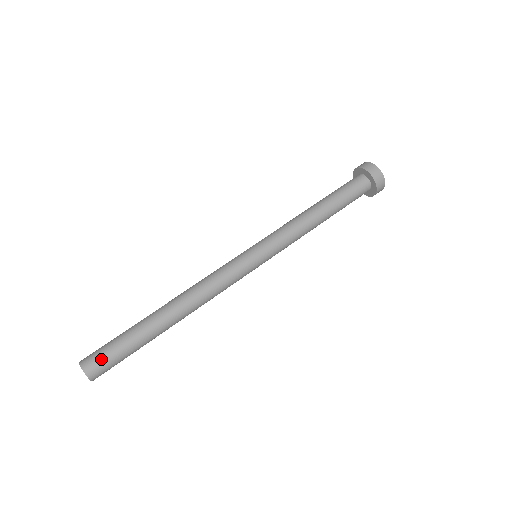
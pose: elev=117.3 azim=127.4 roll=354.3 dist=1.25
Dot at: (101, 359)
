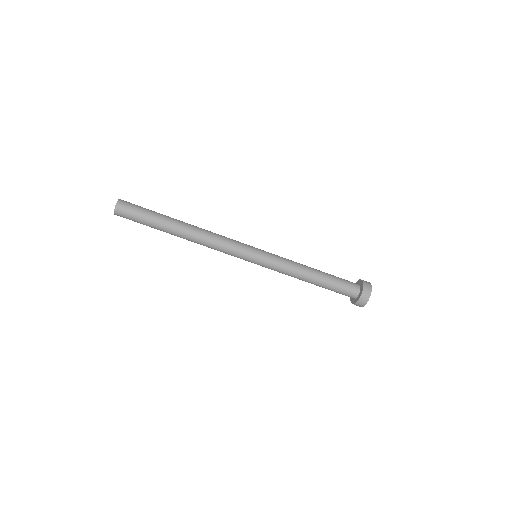
Dot at: (129, 212)
